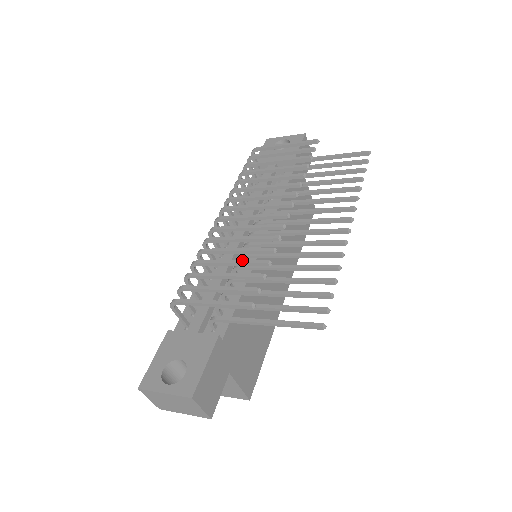
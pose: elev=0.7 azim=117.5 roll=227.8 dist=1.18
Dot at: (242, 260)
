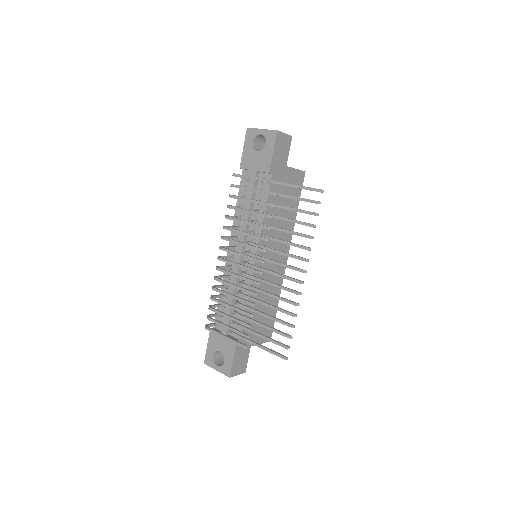
Dot at: (237, 308)
